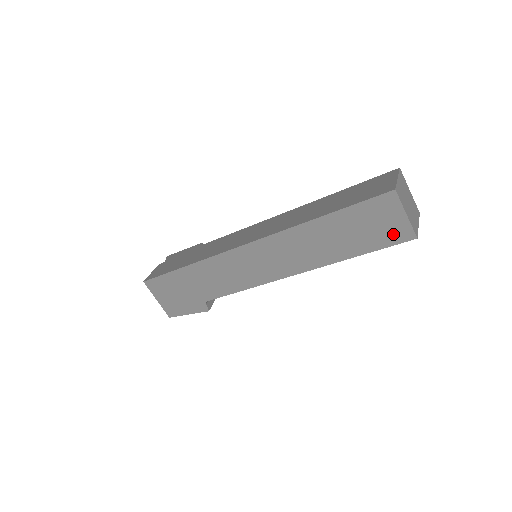
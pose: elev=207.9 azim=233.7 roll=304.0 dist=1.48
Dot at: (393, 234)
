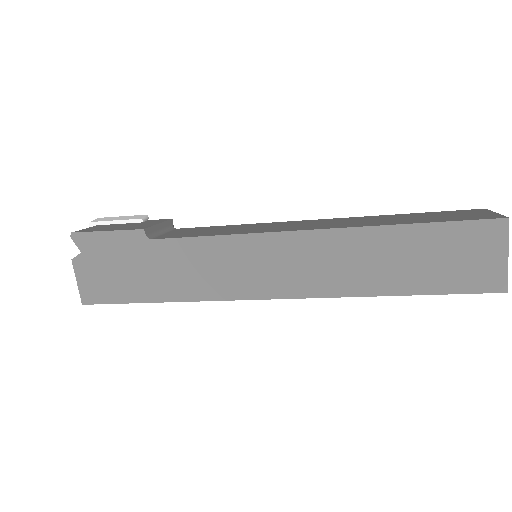
Dot at: occluded
